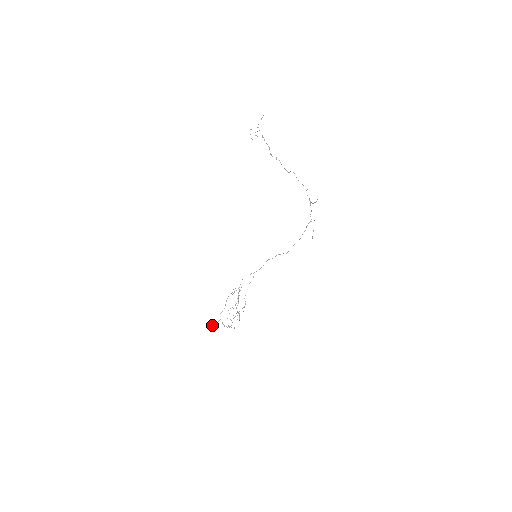
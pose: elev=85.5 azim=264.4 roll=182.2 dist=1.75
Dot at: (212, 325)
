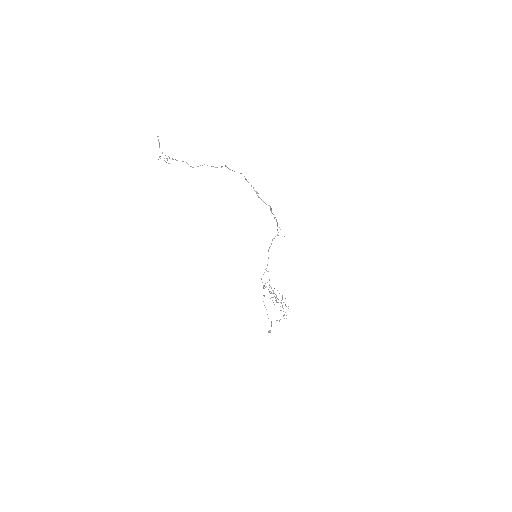
Dot at: (269, 331)
